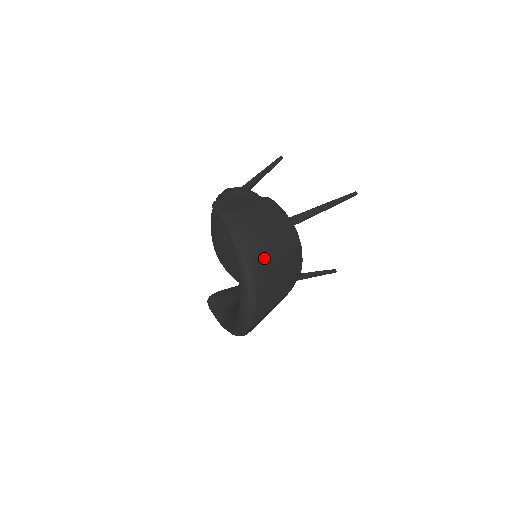
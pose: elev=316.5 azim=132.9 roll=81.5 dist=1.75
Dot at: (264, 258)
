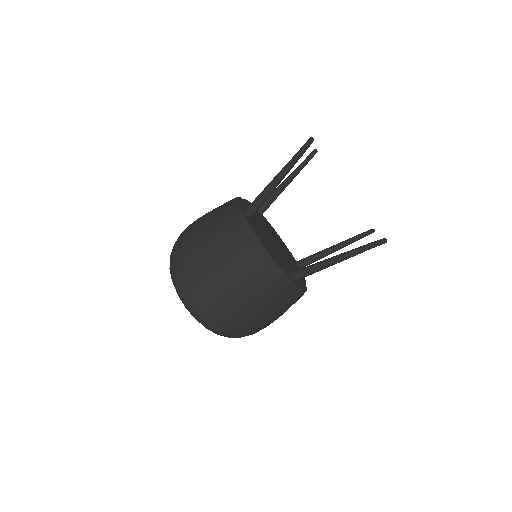
Dot at: (188, 250)
